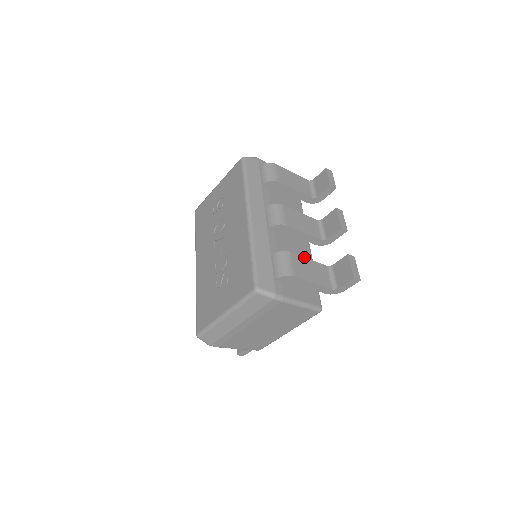
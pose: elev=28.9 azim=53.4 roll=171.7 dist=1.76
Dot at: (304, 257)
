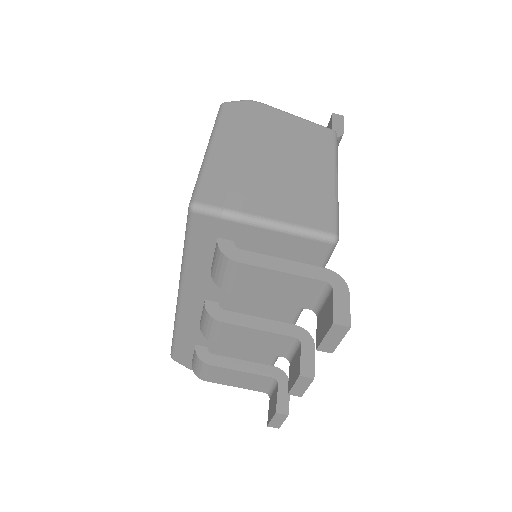
Dot at: occluded
